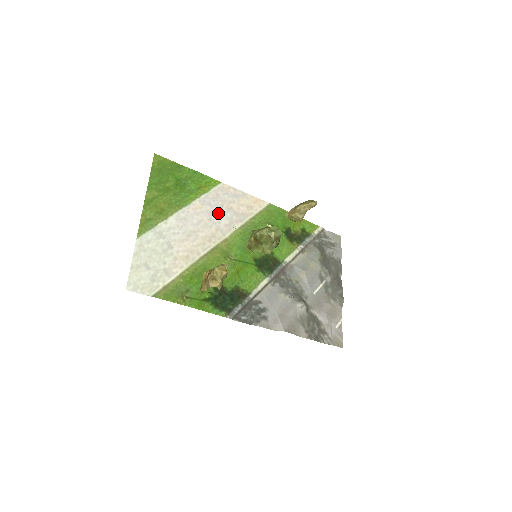
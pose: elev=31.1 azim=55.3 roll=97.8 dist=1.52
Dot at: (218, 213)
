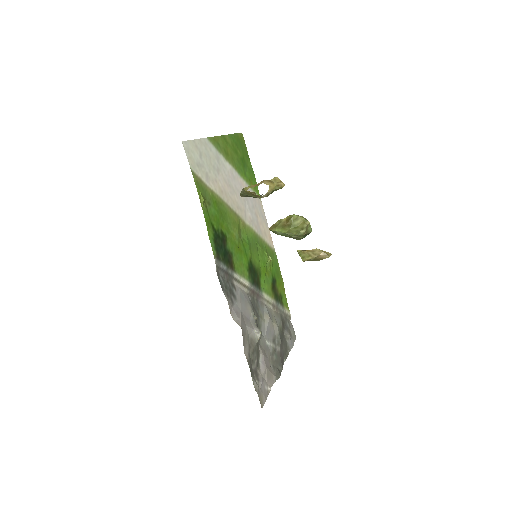
Dot at: (250, 206)
